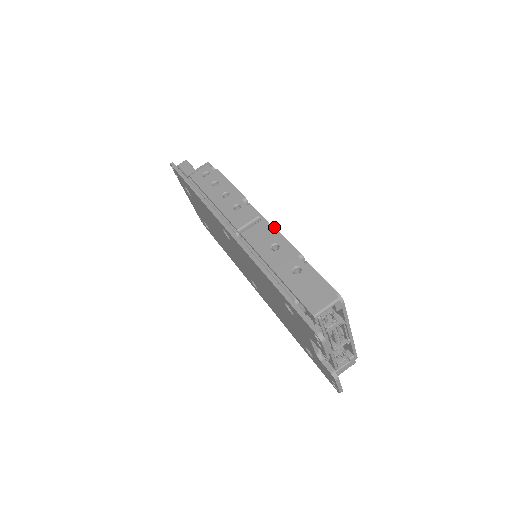
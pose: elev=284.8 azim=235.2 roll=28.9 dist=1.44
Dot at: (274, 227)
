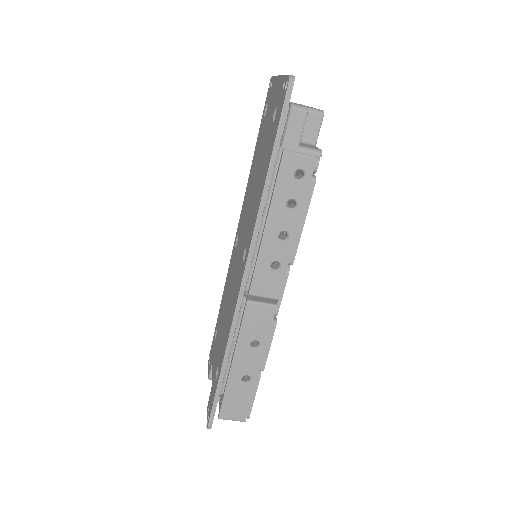
Dot at: (275, 326)
